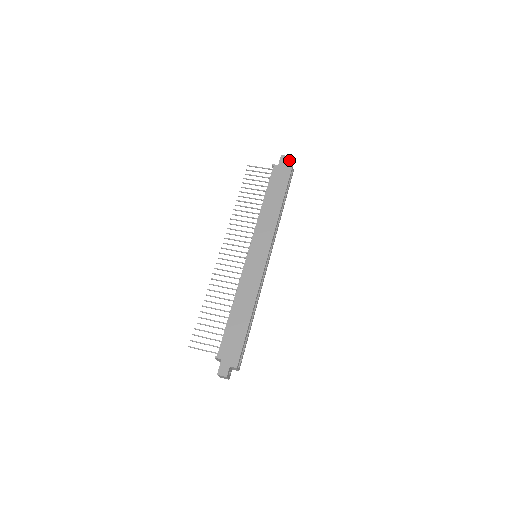
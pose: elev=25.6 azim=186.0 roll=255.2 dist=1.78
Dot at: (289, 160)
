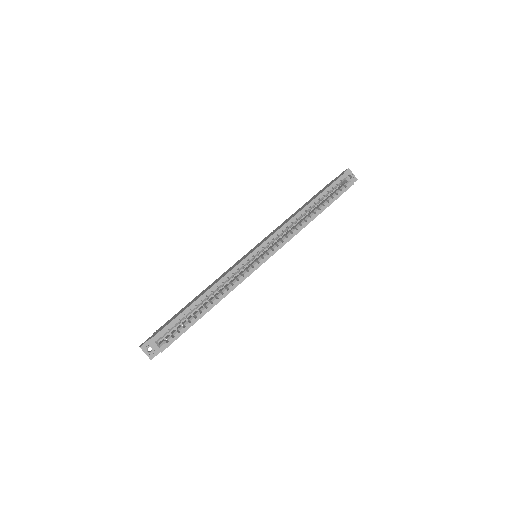
Dot at: (353, 174)
